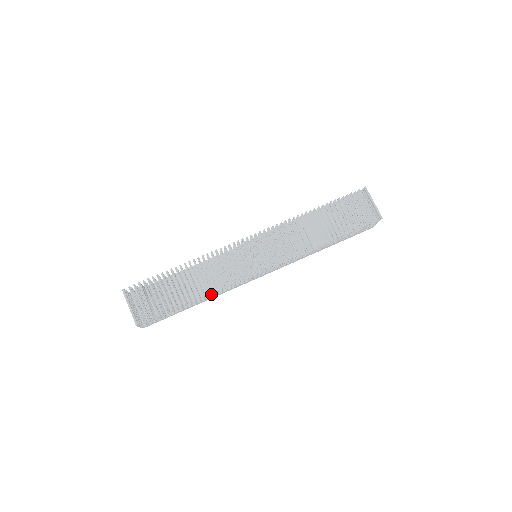
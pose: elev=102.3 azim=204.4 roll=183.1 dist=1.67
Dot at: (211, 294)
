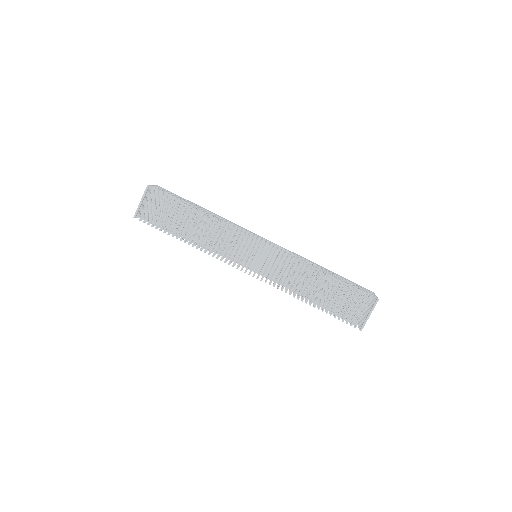
Dot at: occluded
